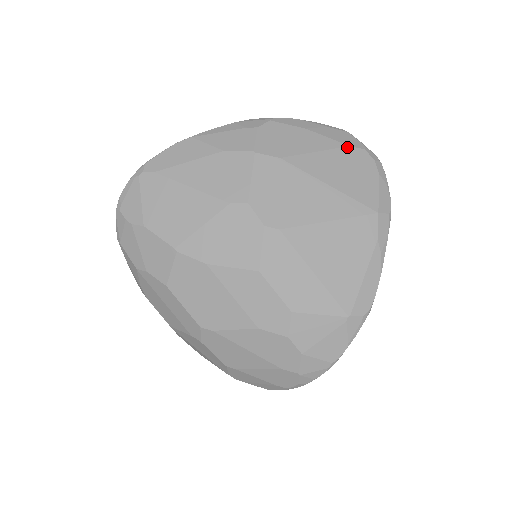
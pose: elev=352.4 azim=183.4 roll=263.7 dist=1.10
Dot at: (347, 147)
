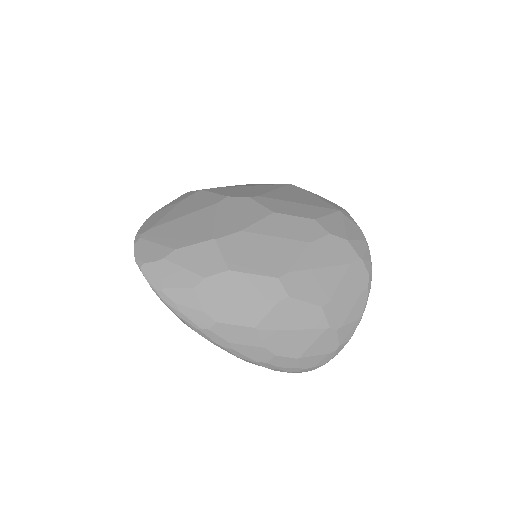
Dot at: occluded
